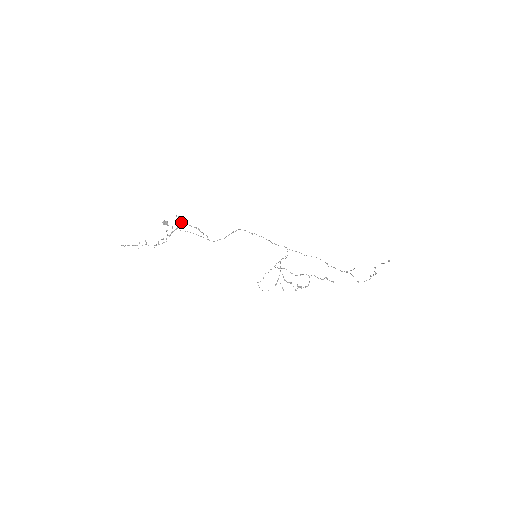
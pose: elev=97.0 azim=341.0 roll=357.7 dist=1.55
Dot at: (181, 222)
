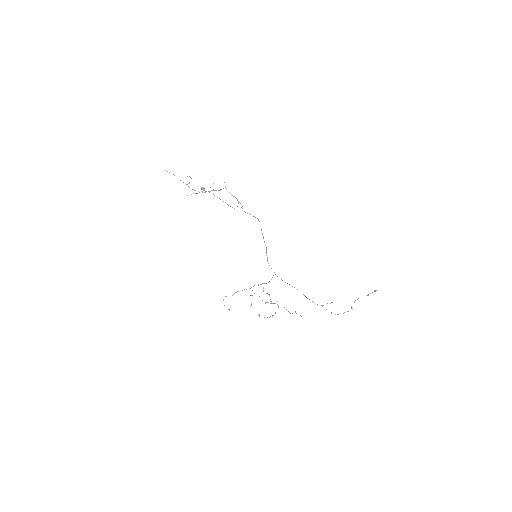
Dot at: occluded
